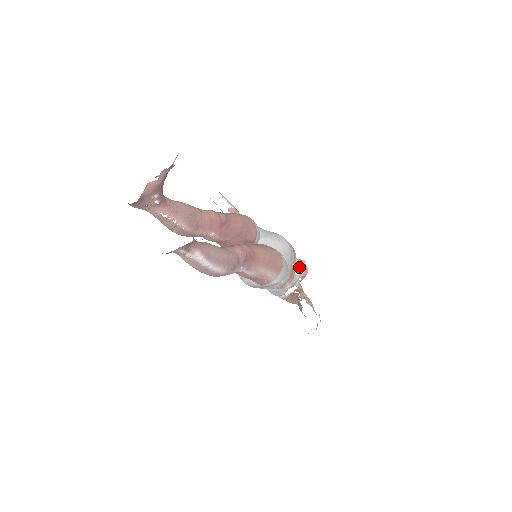
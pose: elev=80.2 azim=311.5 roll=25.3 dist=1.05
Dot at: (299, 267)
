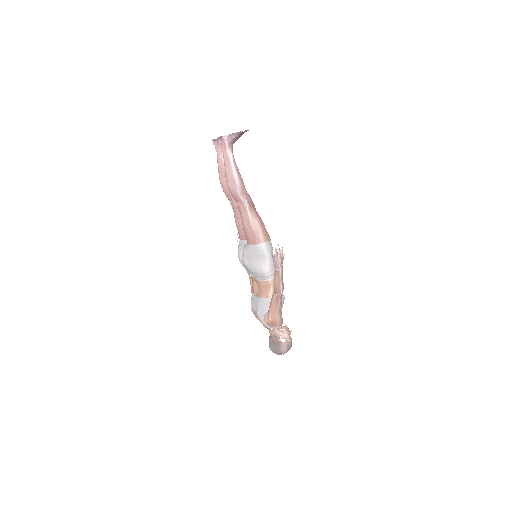
Dot at: (283, 295)
